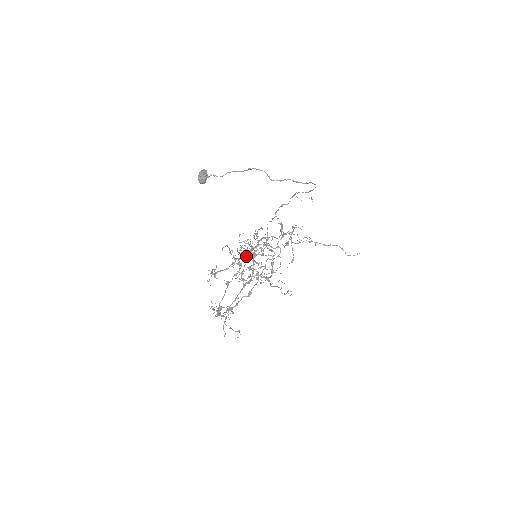
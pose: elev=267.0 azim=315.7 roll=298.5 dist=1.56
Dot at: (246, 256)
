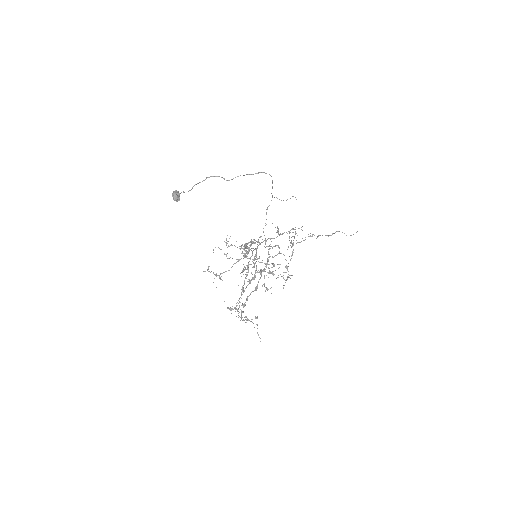
Dot at: (243, 256)
